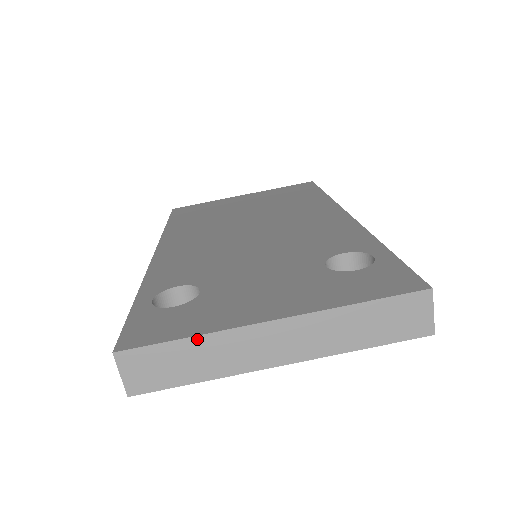
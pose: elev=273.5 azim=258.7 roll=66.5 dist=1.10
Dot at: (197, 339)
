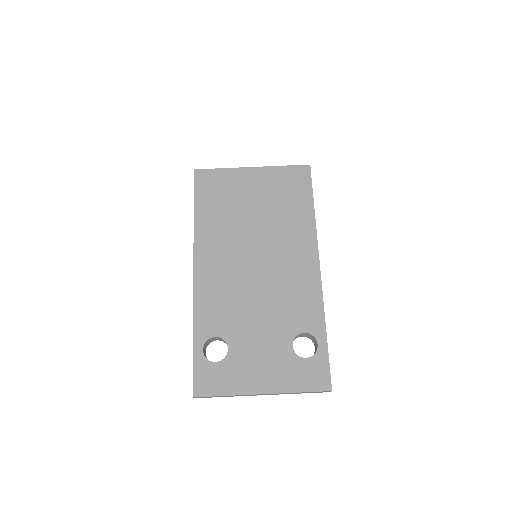
Dot at: occluded
